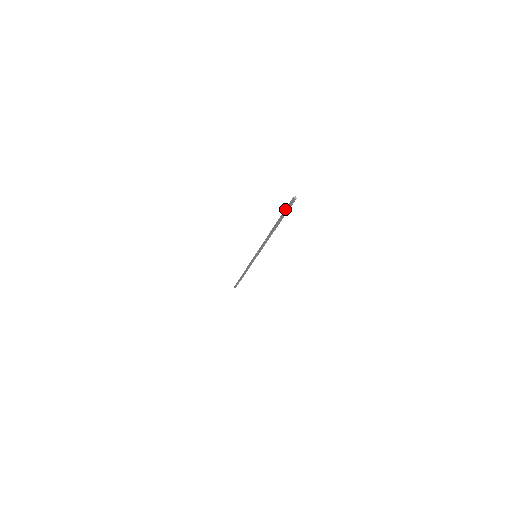
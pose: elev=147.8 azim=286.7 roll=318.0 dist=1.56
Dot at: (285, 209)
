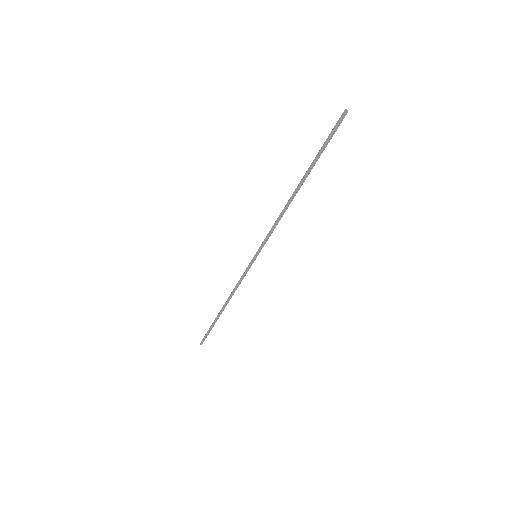
Dot at: (327, 138)
